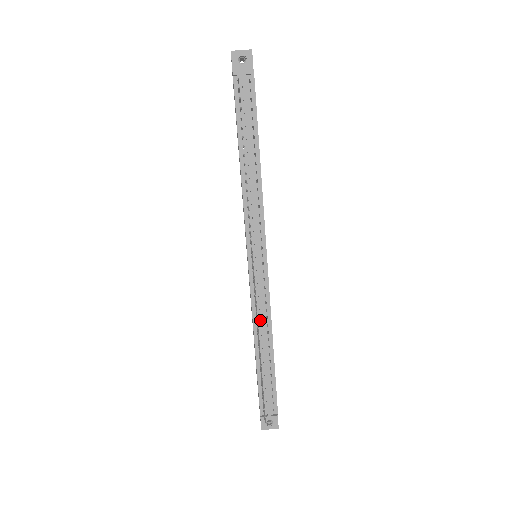
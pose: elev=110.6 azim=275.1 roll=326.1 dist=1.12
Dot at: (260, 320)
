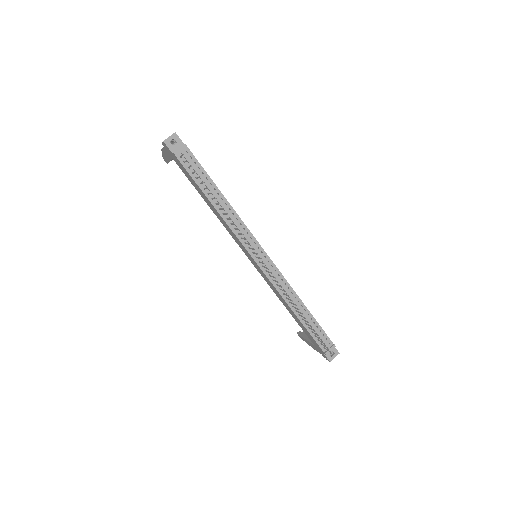
Dot at: (286, 293)
